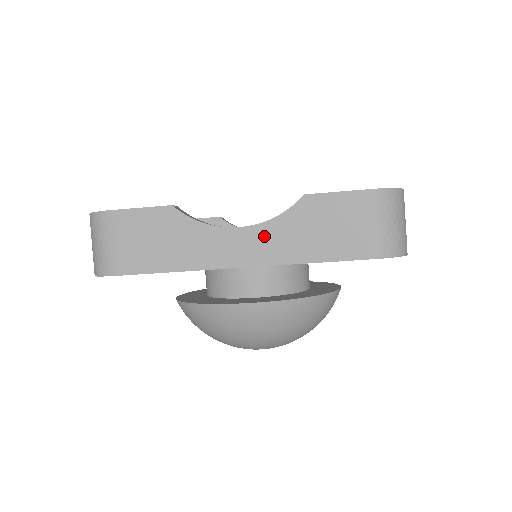
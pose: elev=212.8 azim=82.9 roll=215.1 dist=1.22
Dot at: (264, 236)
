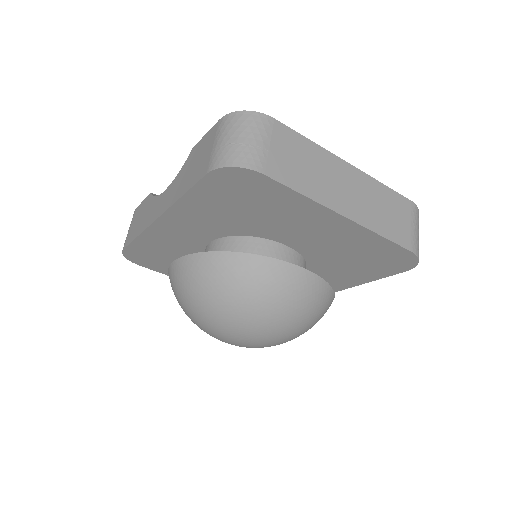
Dot at: (171, 190)
